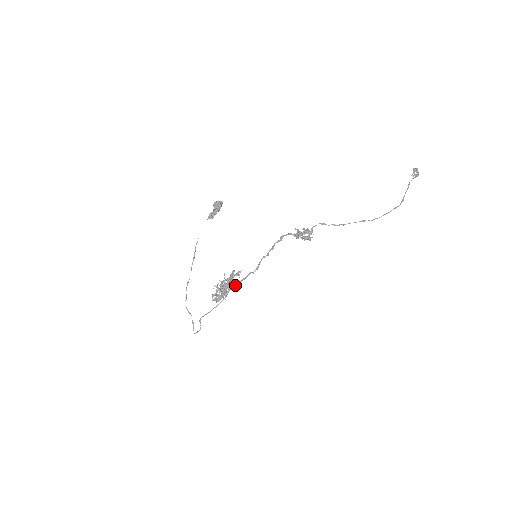
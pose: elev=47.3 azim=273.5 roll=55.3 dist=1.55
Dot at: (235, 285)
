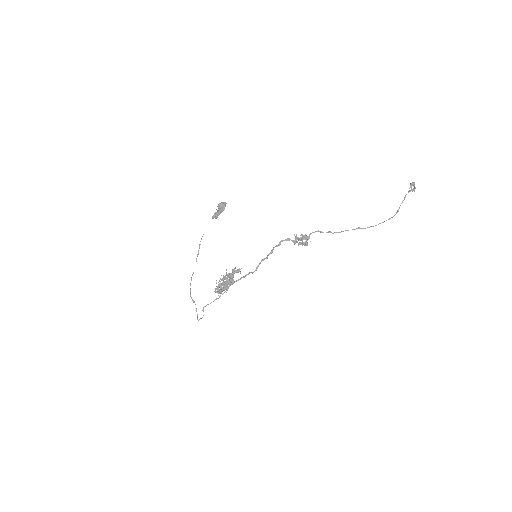
Dot at: (236, 281)
